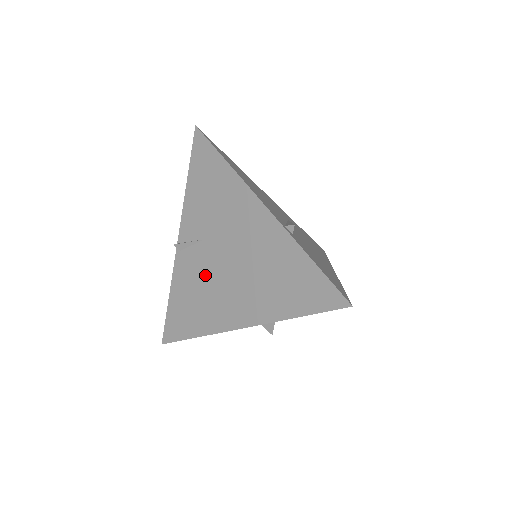
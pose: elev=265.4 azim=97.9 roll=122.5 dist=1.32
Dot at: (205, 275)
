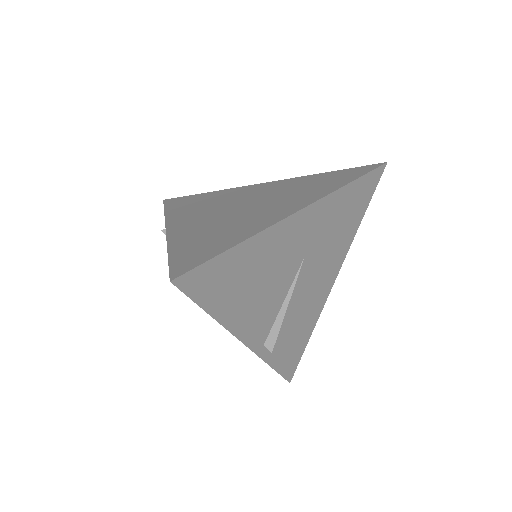
Dot at: occluded
